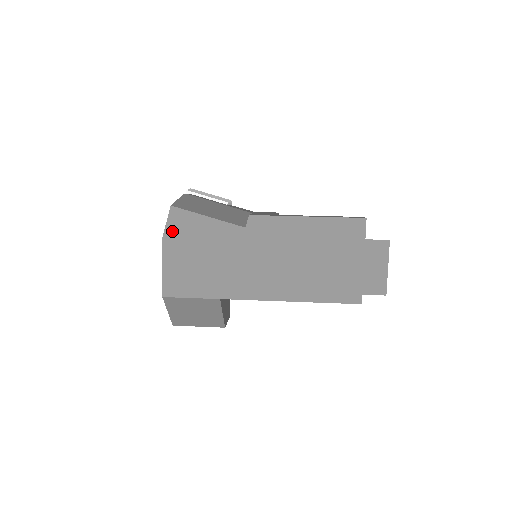
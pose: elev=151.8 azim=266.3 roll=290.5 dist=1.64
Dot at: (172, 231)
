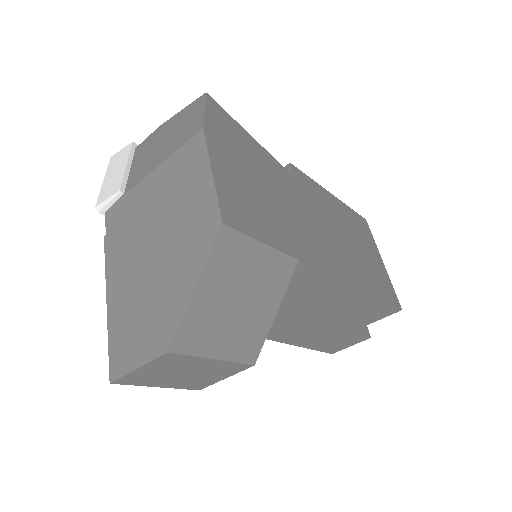
Dot at: (215, 125)
